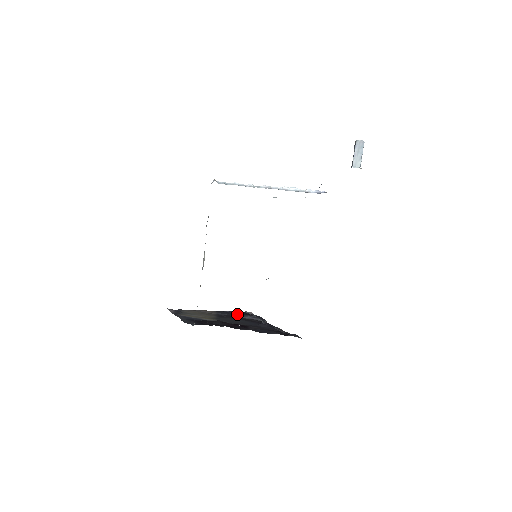
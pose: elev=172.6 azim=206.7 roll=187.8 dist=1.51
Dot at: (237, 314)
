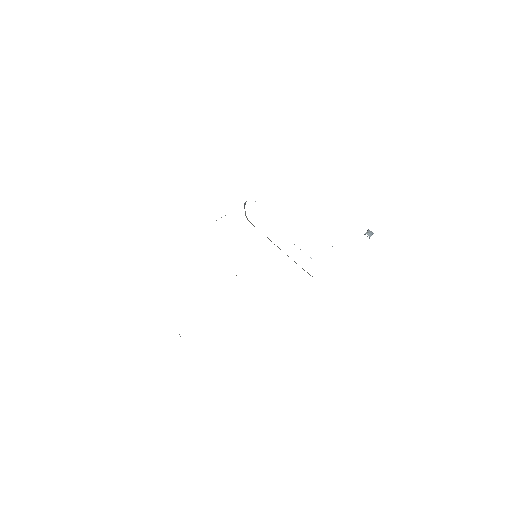
Dot at: occluded
